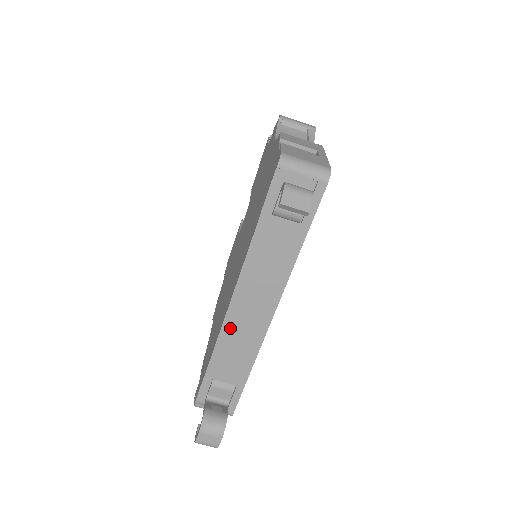
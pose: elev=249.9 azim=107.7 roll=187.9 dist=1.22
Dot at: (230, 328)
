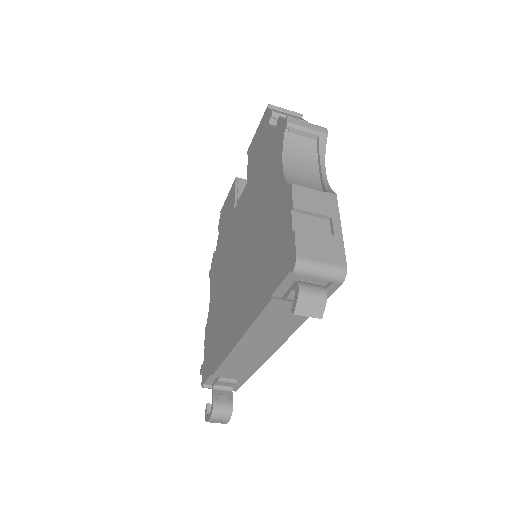
Dot at: (236, 355)
